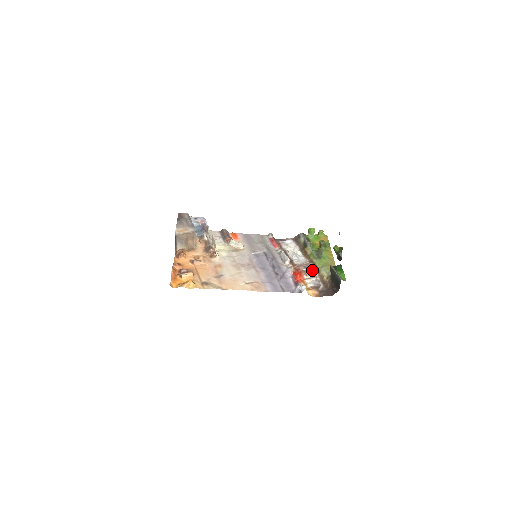
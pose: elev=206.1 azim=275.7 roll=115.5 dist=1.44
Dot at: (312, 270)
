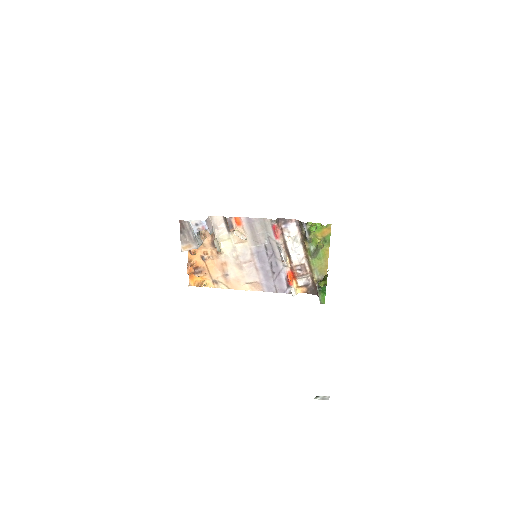
Dot at: (305, 272)
